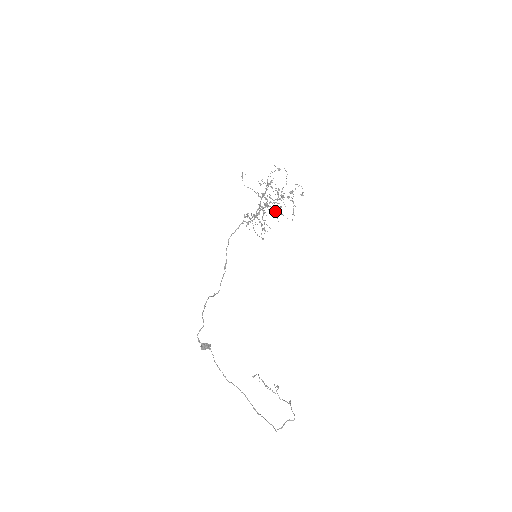
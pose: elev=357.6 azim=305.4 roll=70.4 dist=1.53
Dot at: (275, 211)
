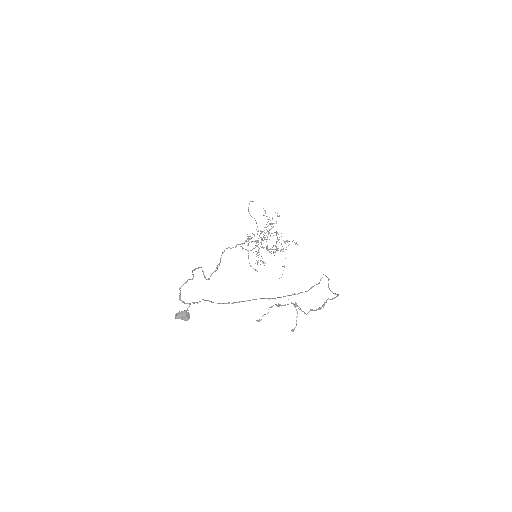
Dot at: (271, 249)
